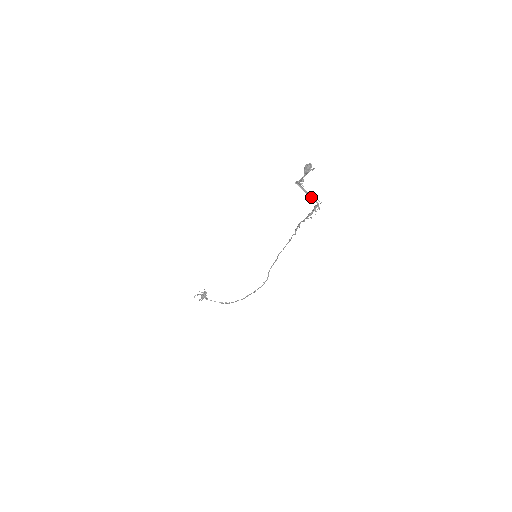
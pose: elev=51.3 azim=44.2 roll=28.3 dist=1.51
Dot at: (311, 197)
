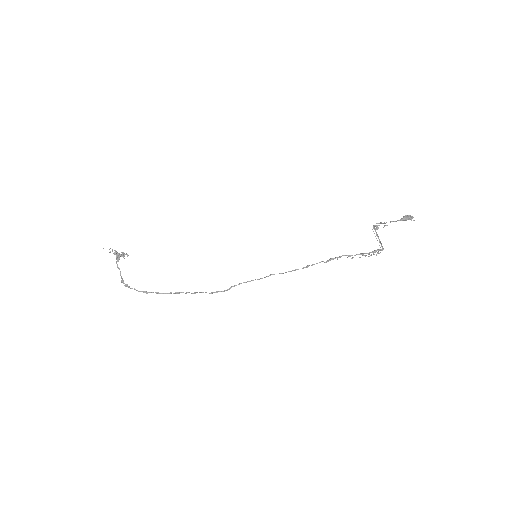
Dot at: (380, 242)
